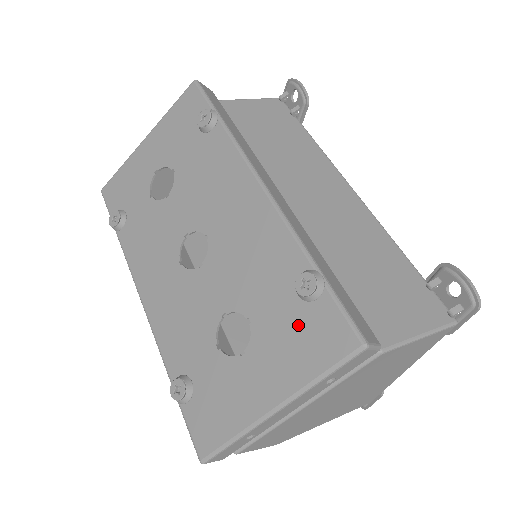
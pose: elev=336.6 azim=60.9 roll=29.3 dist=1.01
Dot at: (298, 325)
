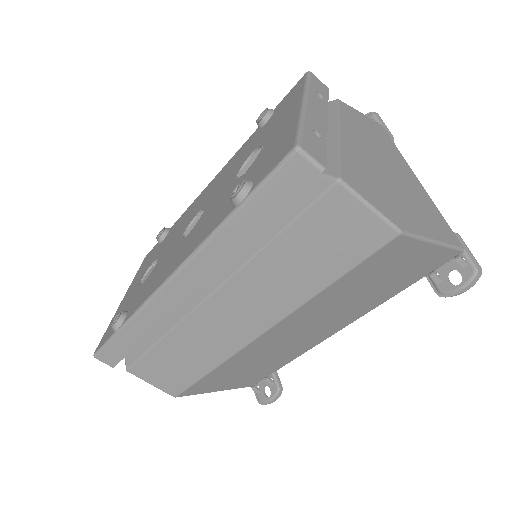
Dot at: (276, 115)
